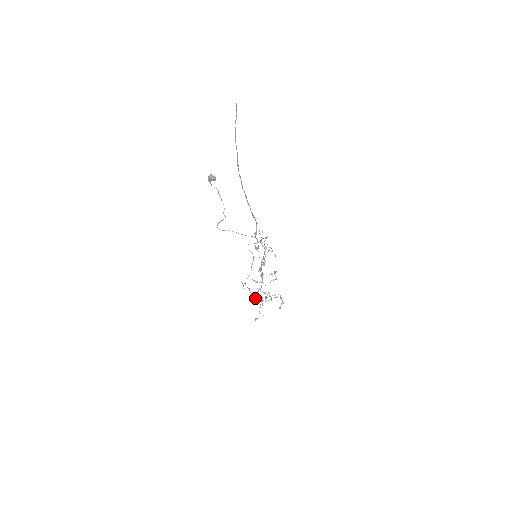
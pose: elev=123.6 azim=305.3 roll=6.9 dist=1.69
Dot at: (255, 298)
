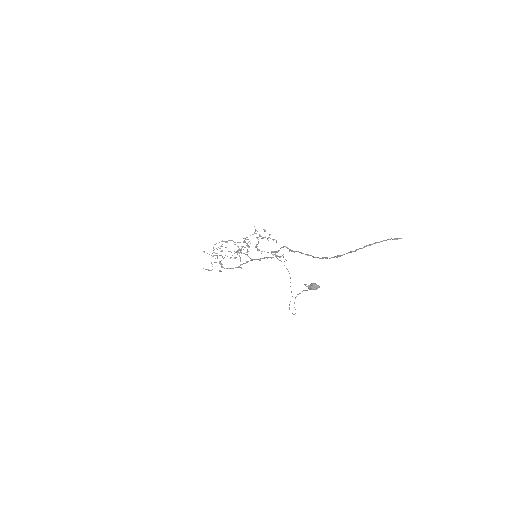
Dot at: occluded
